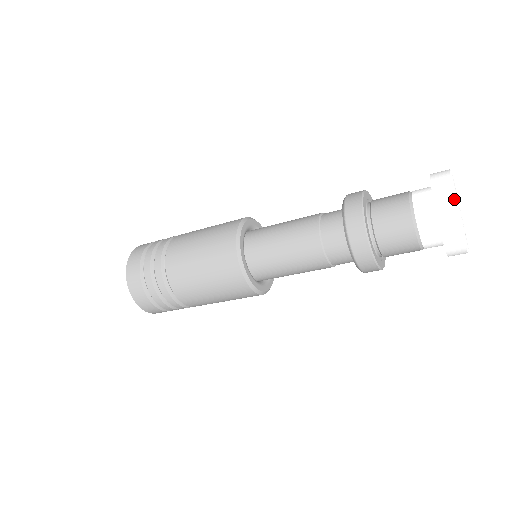
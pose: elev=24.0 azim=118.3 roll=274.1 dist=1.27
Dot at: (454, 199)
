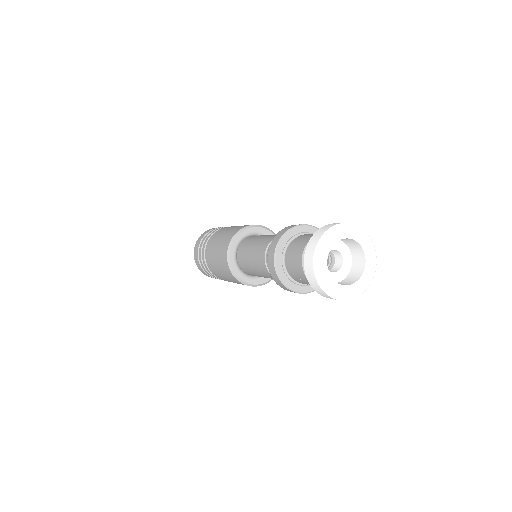
Dot at: (316, 245)
